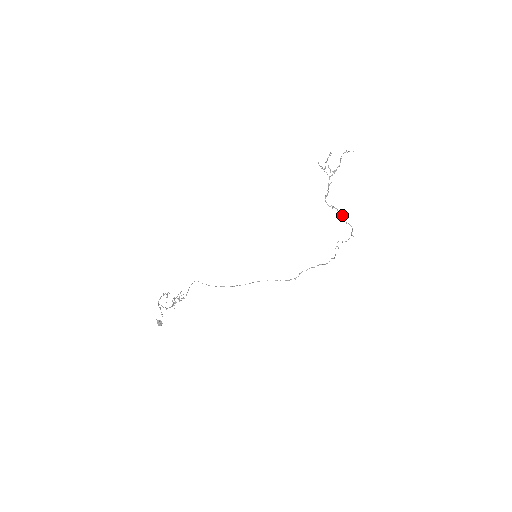
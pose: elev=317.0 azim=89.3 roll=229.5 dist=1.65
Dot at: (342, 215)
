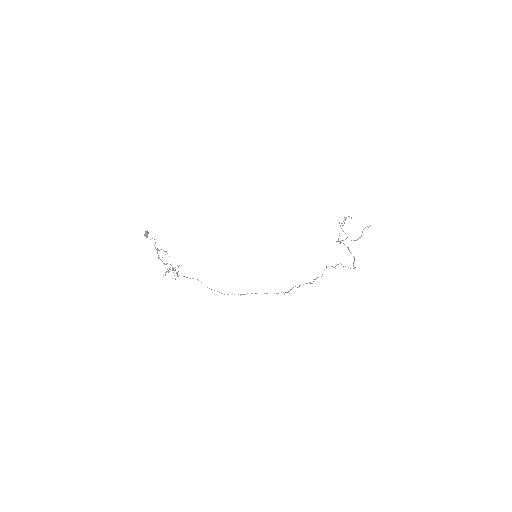
Dot at: occluded
